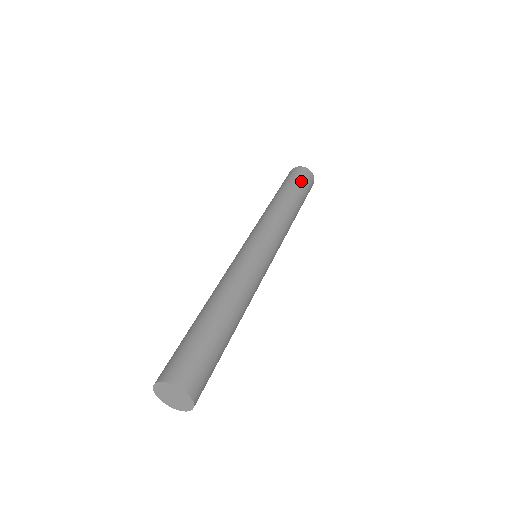
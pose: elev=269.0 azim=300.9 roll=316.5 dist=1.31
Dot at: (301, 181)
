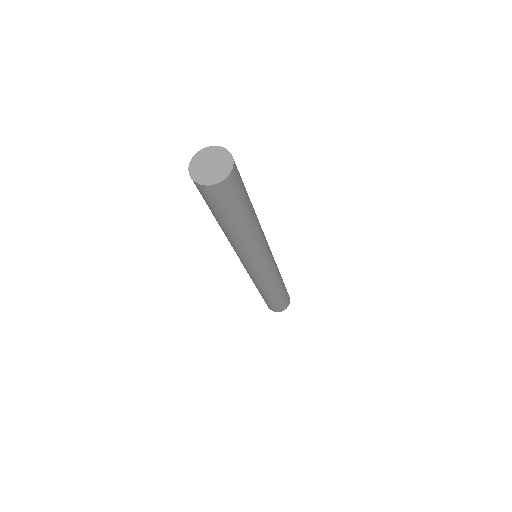
Dot at: occluded
